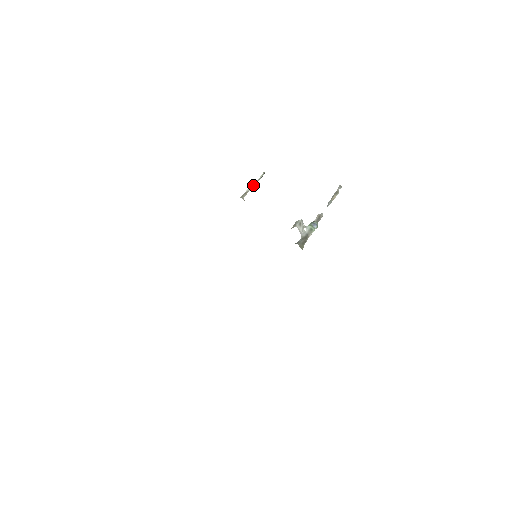
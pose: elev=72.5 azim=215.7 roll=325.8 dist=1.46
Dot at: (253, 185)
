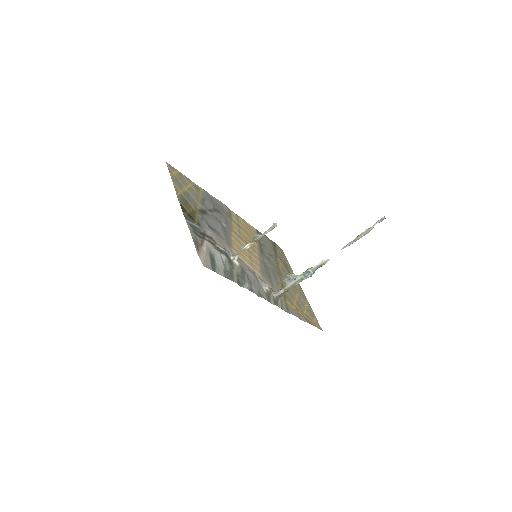
Dot at: (255, 240)
